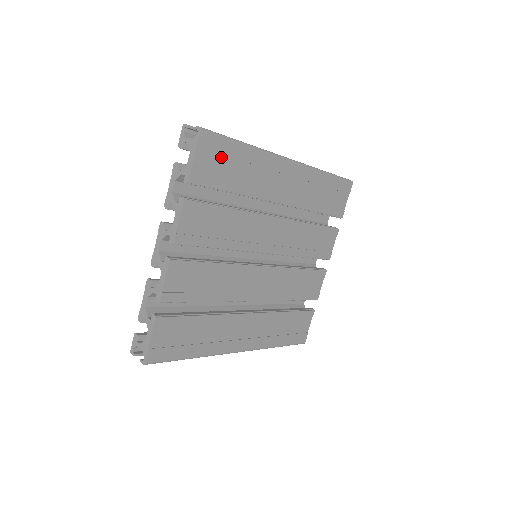
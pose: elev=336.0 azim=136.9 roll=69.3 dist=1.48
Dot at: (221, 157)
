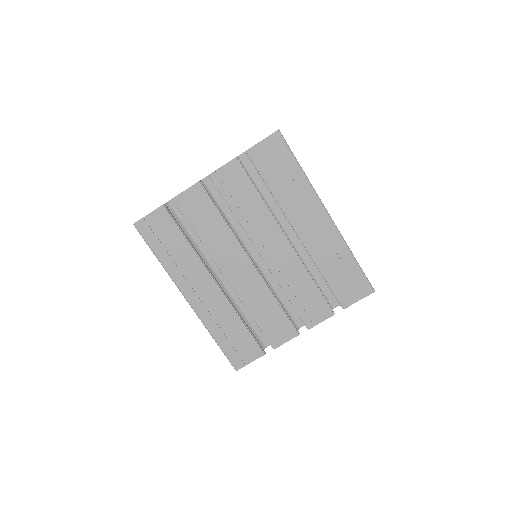
Dot at: (278, 159)
